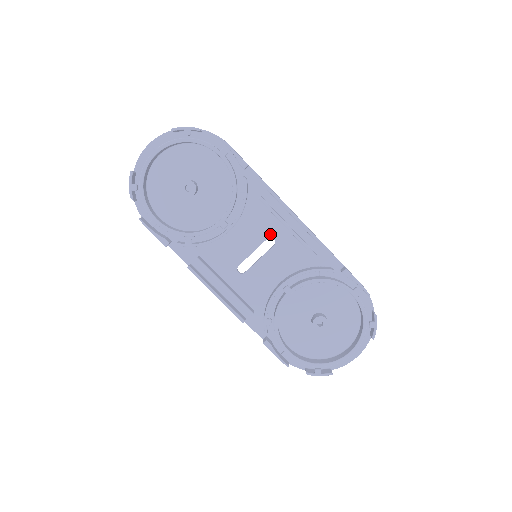
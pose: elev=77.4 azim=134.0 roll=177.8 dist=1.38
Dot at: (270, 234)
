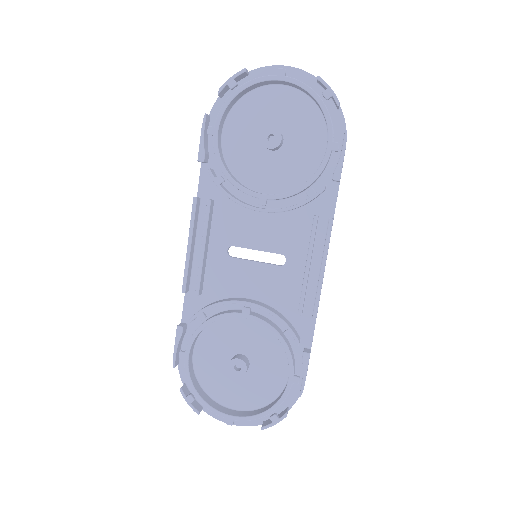
Dot at: (288, 254)
